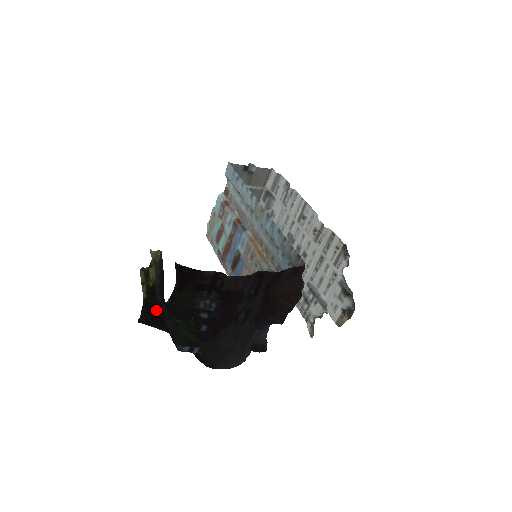
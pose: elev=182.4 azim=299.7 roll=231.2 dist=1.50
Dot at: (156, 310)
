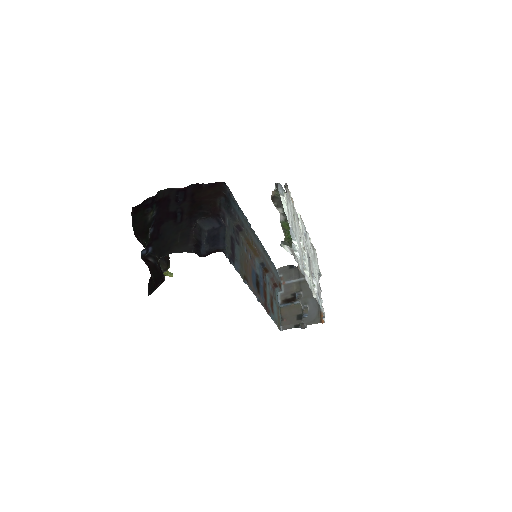
Dot at: occluded
